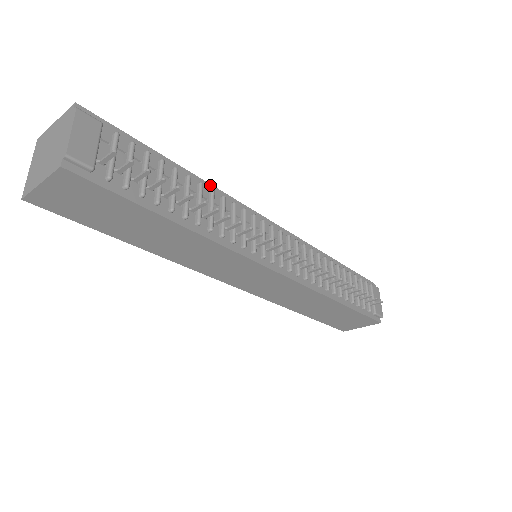
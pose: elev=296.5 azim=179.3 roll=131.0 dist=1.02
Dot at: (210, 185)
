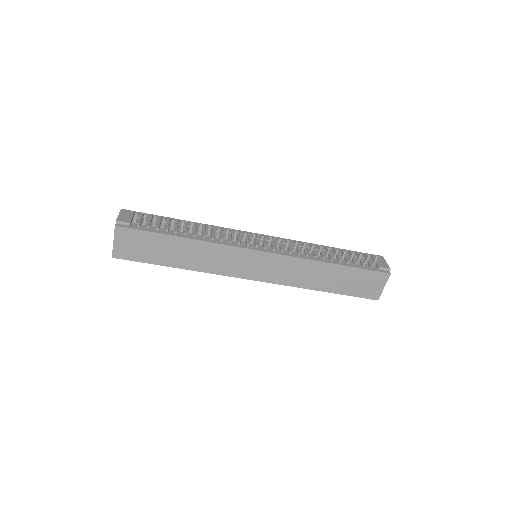
Dot at: occluded
